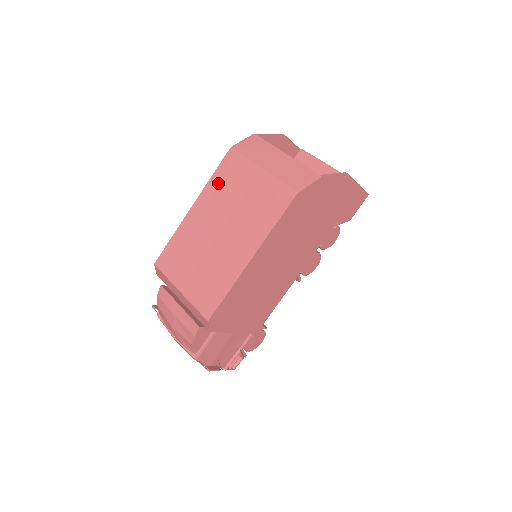
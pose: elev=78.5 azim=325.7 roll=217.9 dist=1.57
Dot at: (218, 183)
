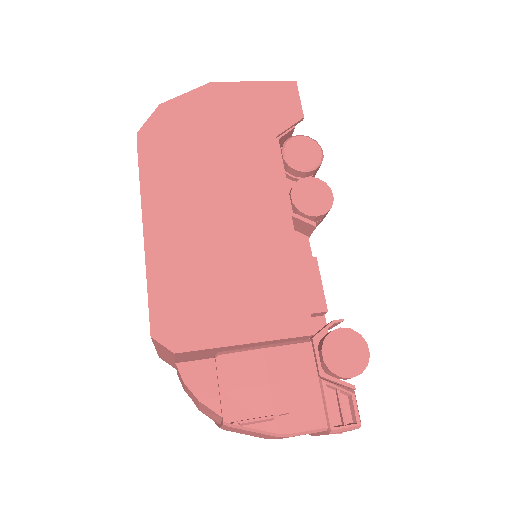
Dot at: occluded
